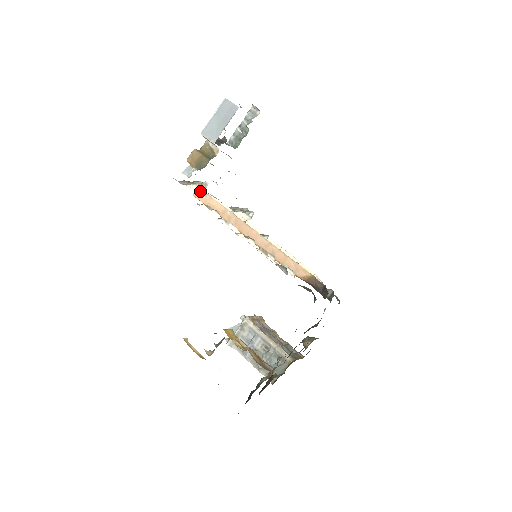
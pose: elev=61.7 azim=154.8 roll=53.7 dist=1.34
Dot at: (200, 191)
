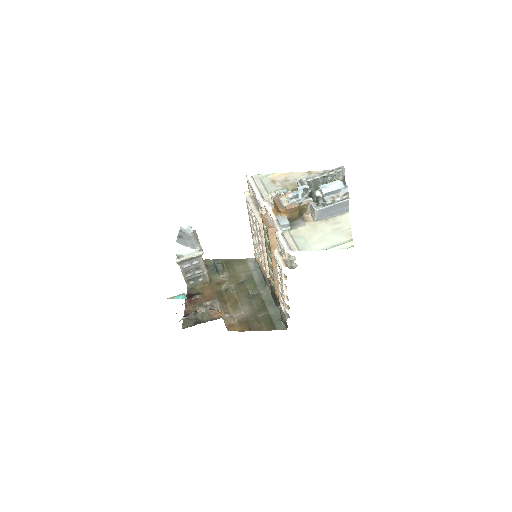
Dot at: (287, 258)
